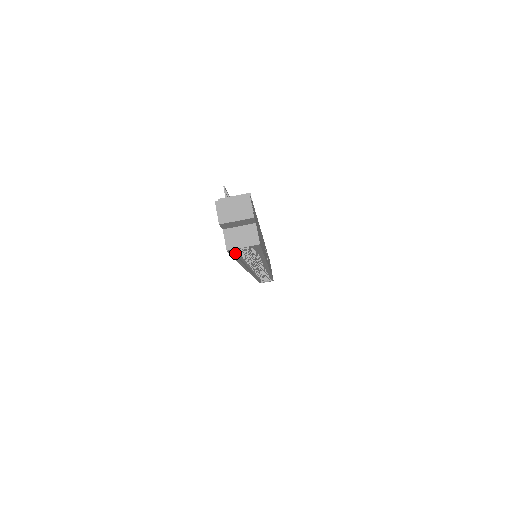
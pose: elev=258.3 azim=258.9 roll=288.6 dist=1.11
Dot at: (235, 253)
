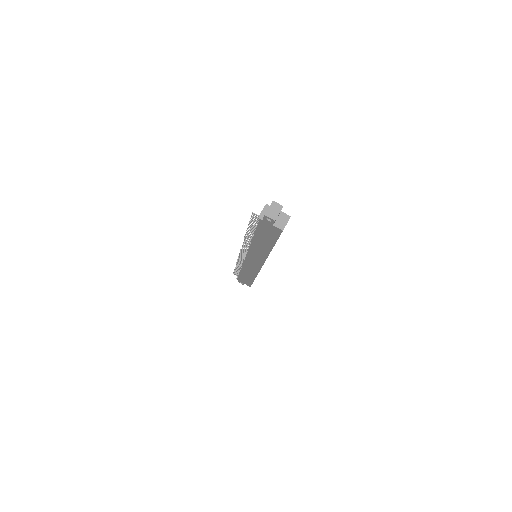
Dot at: (277, 237)
